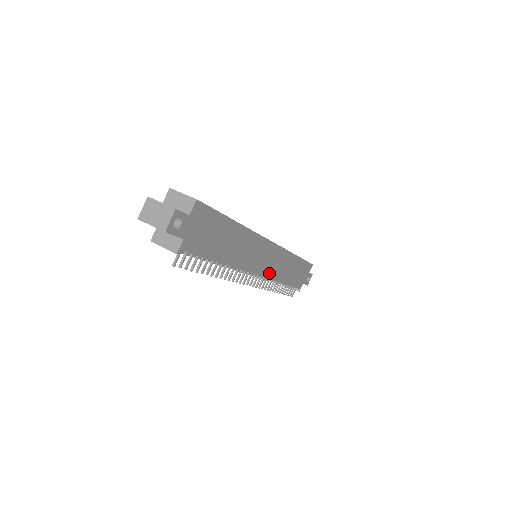
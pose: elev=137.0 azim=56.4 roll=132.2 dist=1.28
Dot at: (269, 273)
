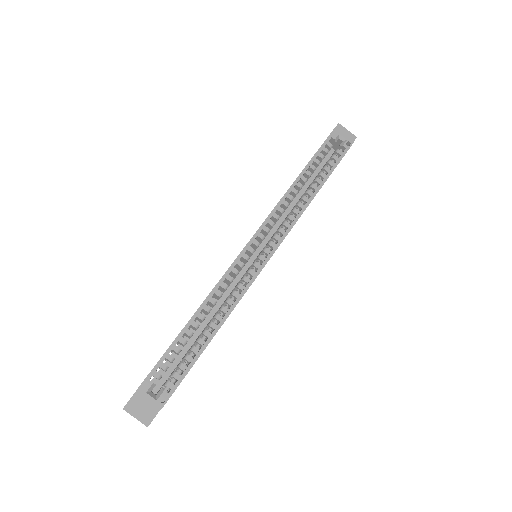
Dot at: occluded
